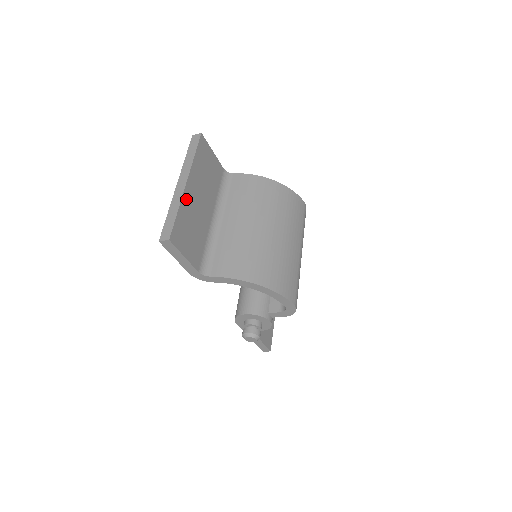
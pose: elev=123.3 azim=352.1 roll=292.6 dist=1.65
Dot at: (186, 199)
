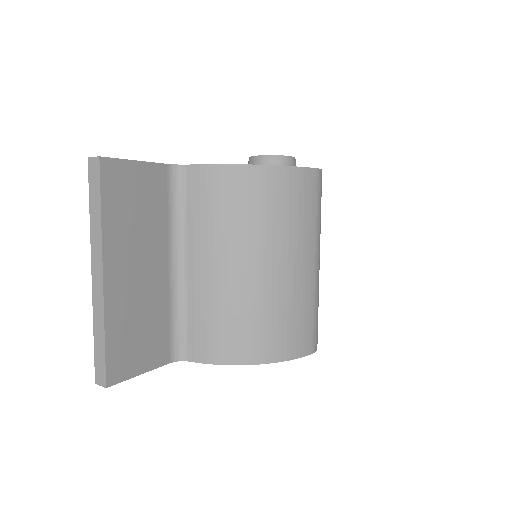
Dot at: (112, 301)
